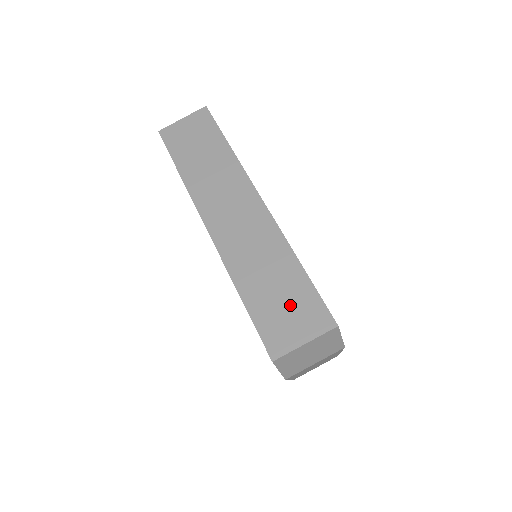
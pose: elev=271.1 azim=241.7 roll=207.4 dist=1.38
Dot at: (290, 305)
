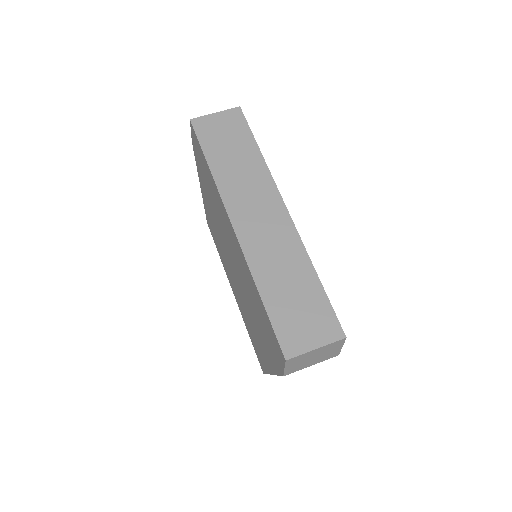
Dot at: (306, 312)
